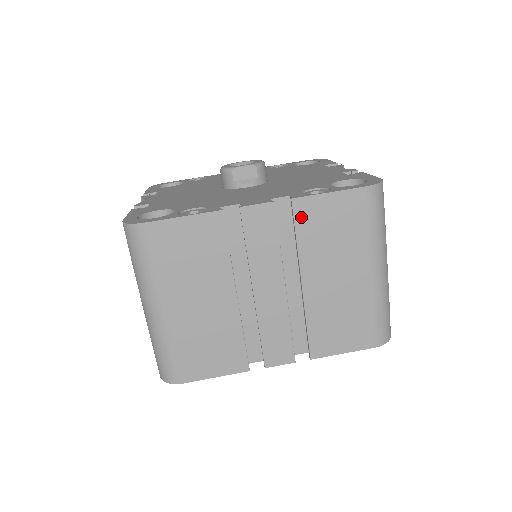
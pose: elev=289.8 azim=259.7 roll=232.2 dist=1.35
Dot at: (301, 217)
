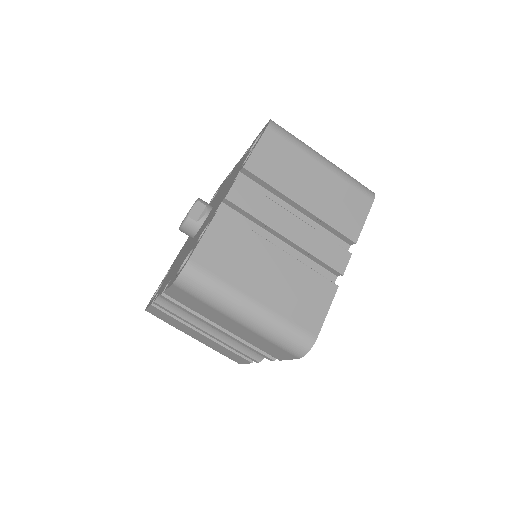
Dot at: (259, 172)
